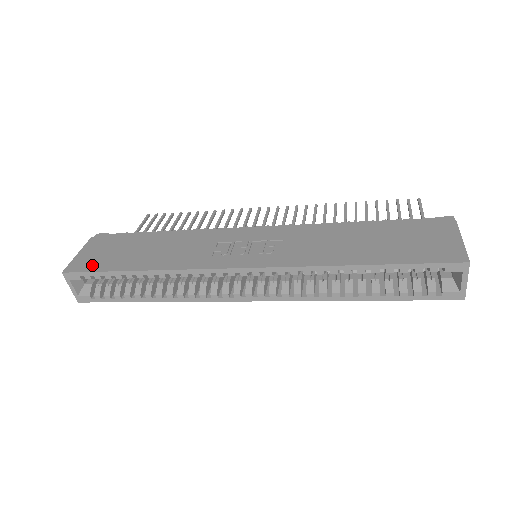
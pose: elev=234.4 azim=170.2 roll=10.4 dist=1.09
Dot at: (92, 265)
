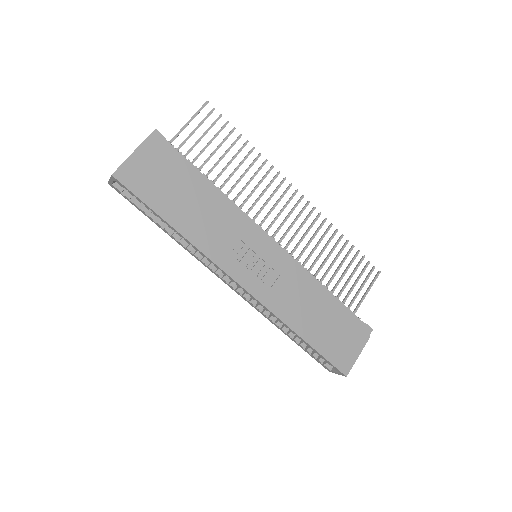
Dot at: (140, 187)
